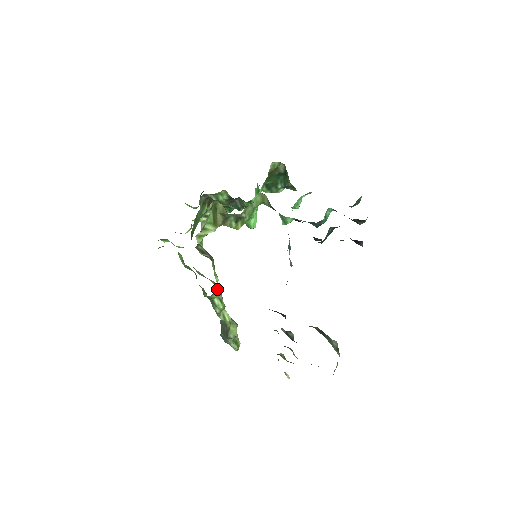
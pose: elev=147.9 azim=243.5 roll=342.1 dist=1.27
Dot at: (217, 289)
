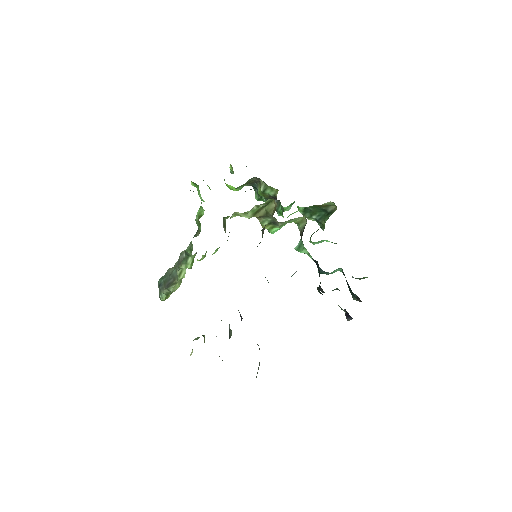
Dot at: (205, 256)
